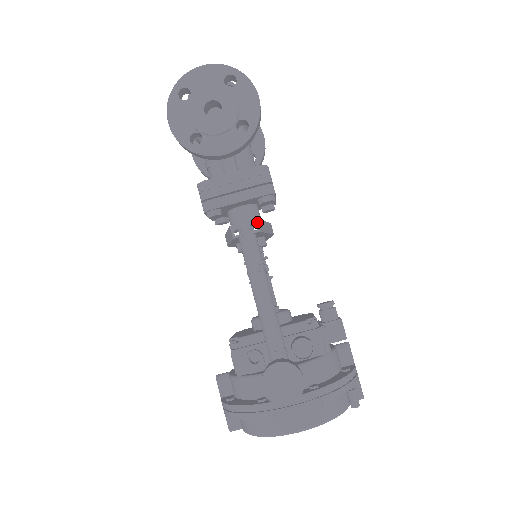
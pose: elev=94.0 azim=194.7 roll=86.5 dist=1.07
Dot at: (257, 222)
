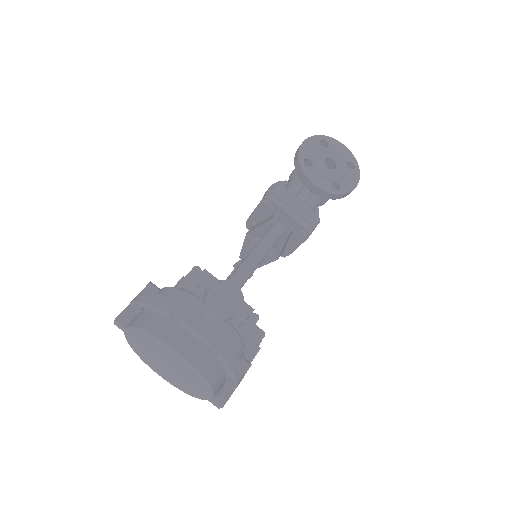
Dot at: (293, 228)
